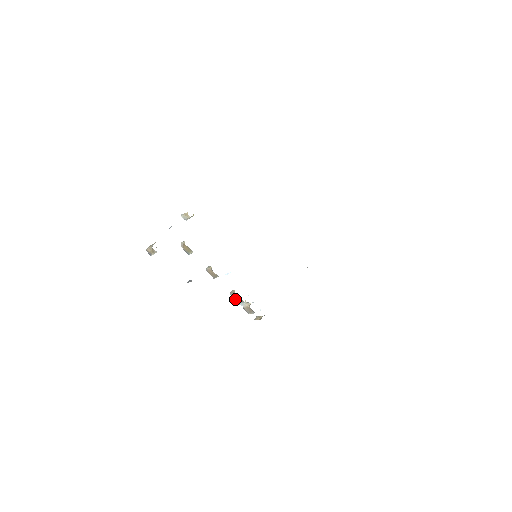
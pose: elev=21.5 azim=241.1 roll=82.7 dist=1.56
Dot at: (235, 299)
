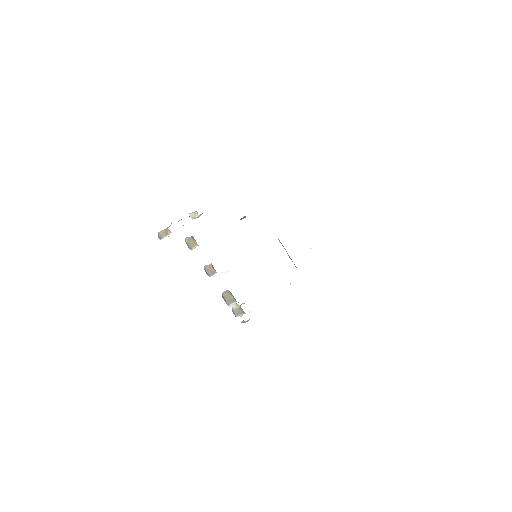
Dot at: (227, 299)
